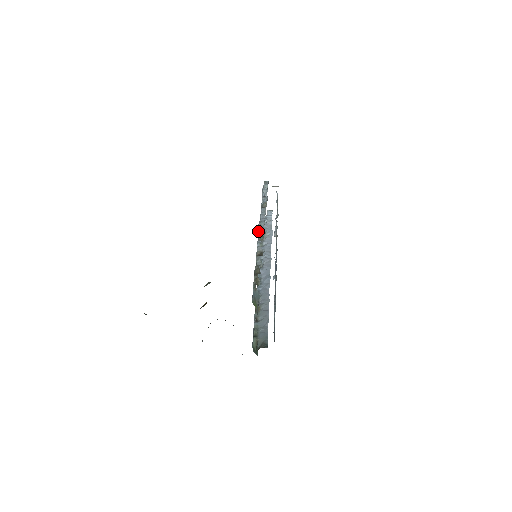
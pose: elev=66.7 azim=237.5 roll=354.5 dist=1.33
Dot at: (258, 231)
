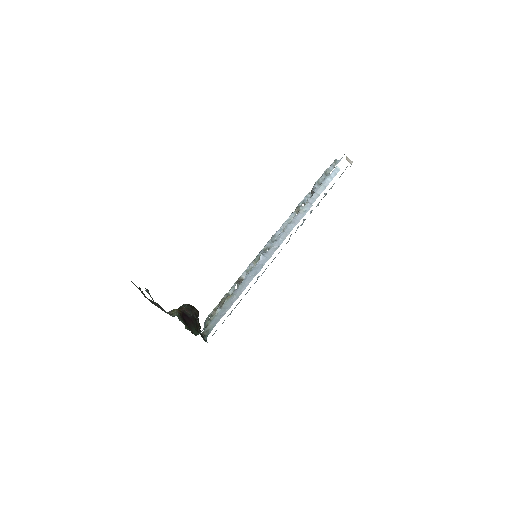
Dot at: (265, 245)
